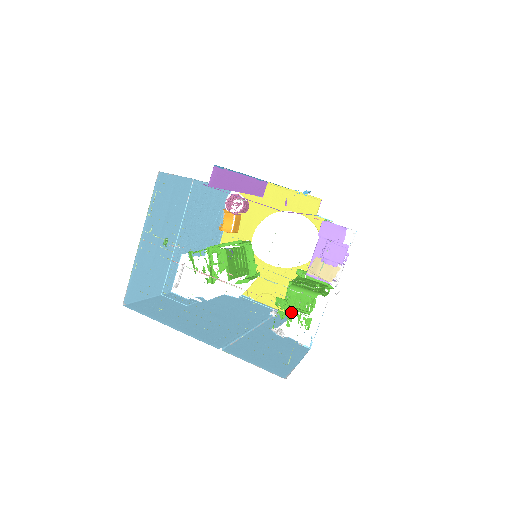
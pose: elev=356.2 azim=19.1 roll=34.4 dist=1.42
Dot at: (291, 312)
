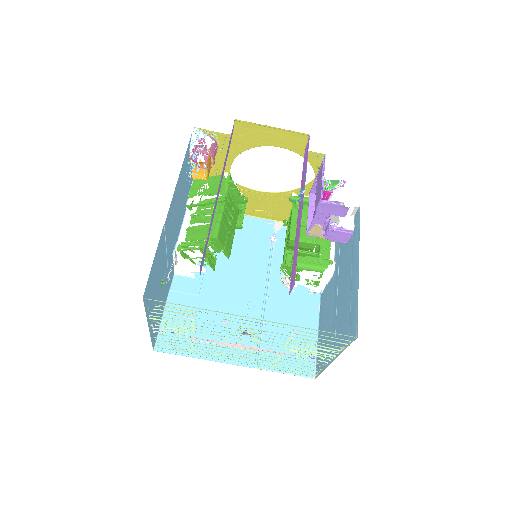
Dot at: (298, 275)
